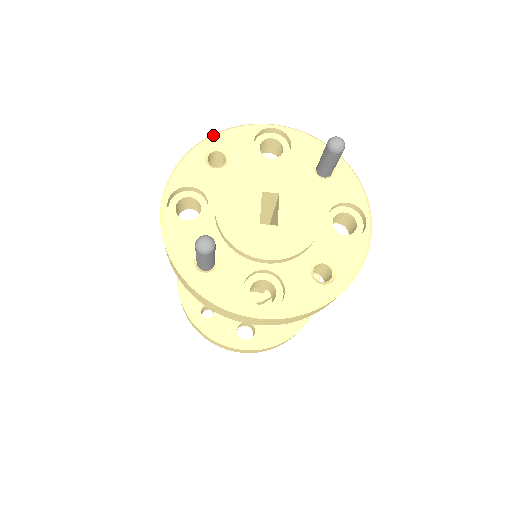
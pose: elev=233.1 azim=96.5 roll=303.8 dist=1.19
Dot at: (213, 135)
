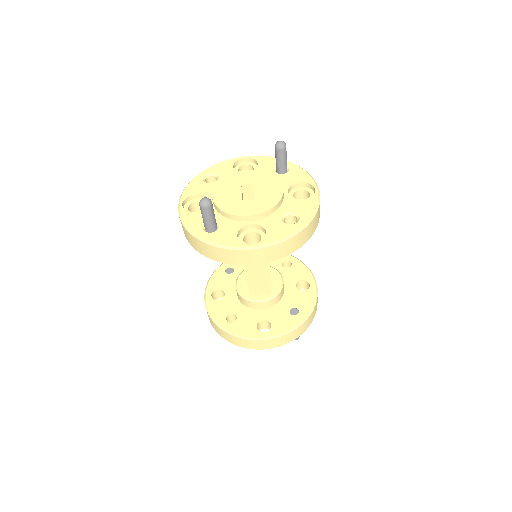
Dot at: (207, 168)
